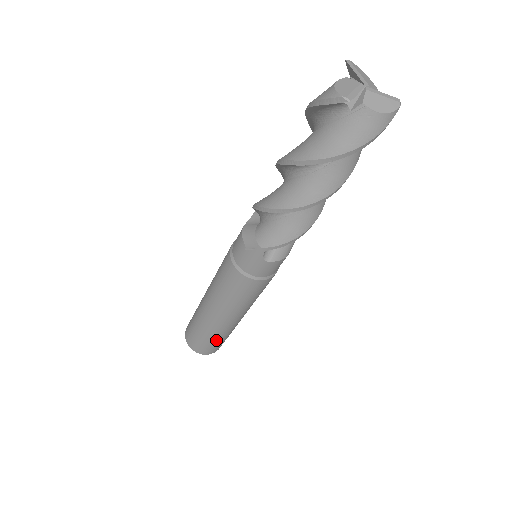
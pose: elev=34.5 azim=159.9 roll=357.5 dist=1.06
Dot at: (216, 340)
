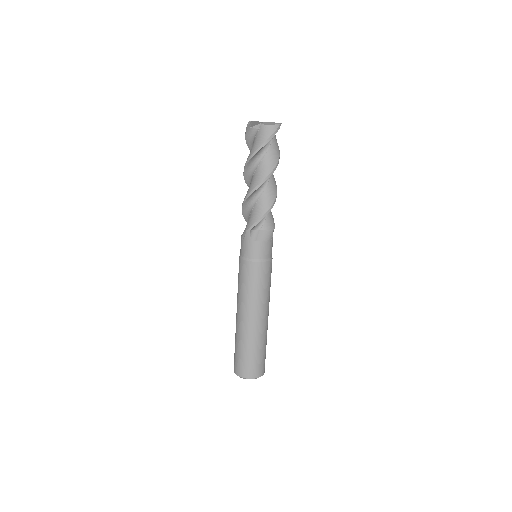
Dot at: (250, 352)
